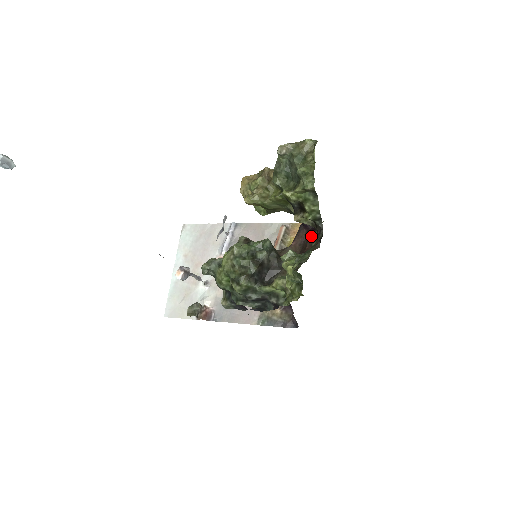
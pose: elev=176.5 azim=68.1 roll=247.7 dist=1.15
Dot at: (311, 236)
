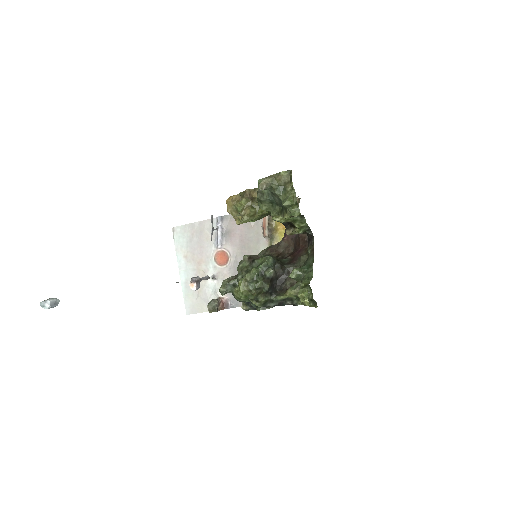
Dot at: (301, 234)
